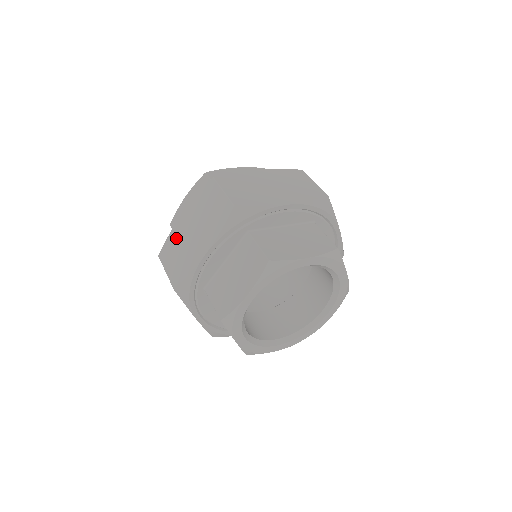
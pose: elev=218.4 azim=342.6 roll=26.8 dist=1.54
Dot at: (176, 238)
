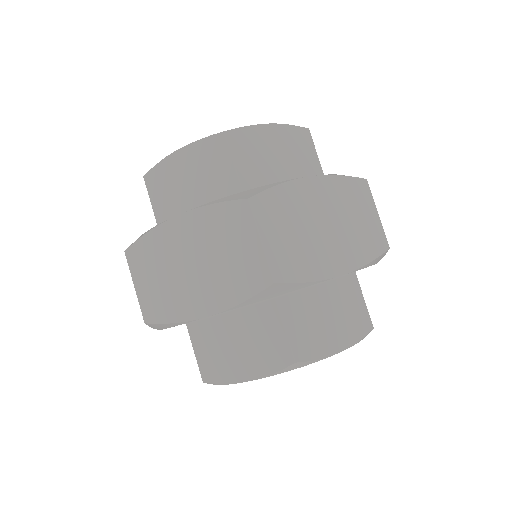
Dot at: (160, 249)
